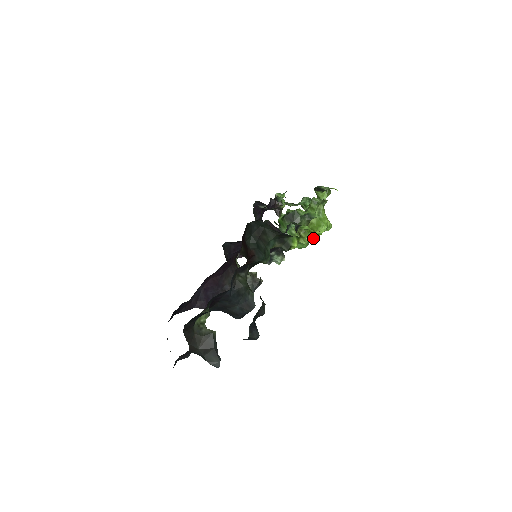
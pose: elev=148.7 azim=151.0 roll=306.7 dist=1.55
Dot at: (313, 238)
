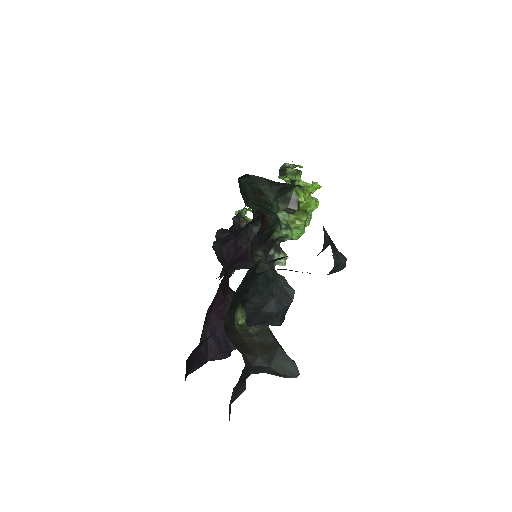
Dot at: (306, 220)
